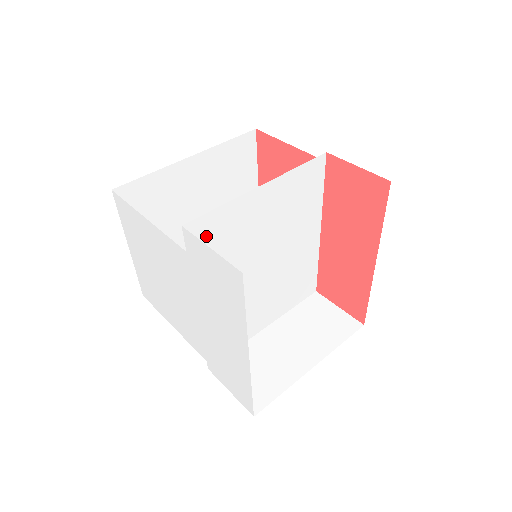
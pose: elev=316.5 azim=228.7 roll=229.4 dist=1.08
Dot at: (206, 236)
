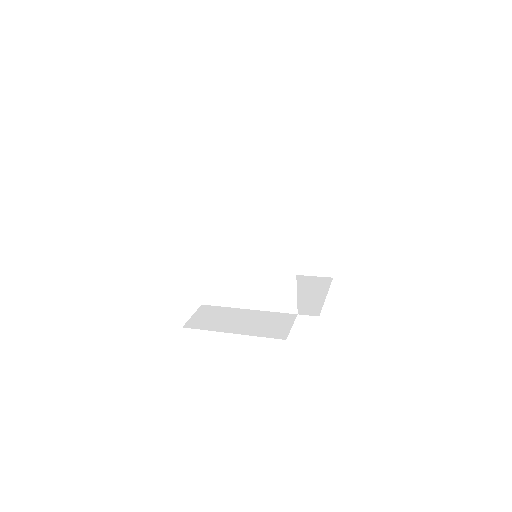
Dot at: (202, 210)
